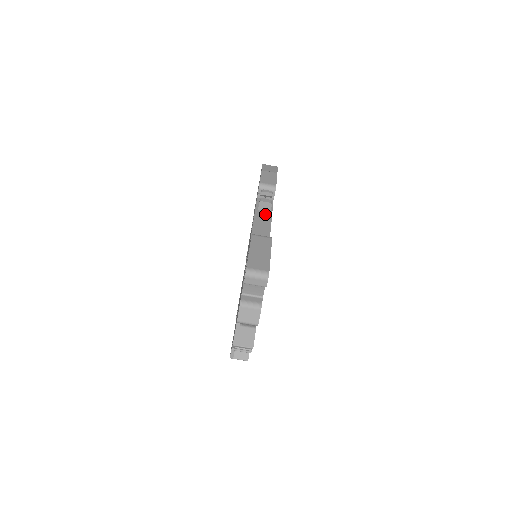
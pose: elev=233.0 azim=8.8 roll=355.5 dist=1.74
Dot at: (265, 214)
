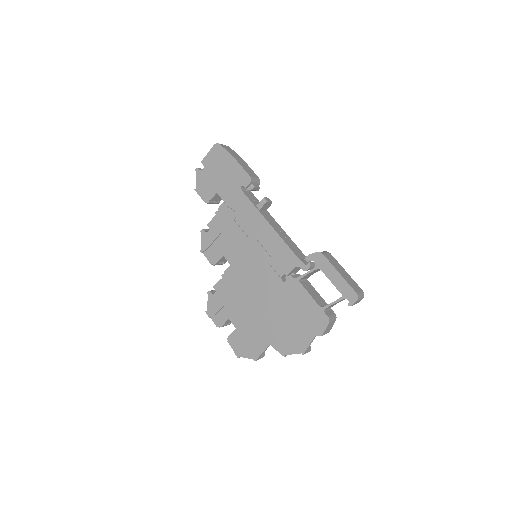
Dot at: (267, 214)
